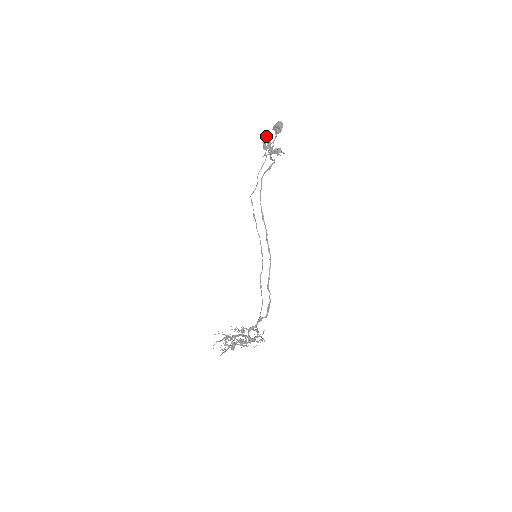
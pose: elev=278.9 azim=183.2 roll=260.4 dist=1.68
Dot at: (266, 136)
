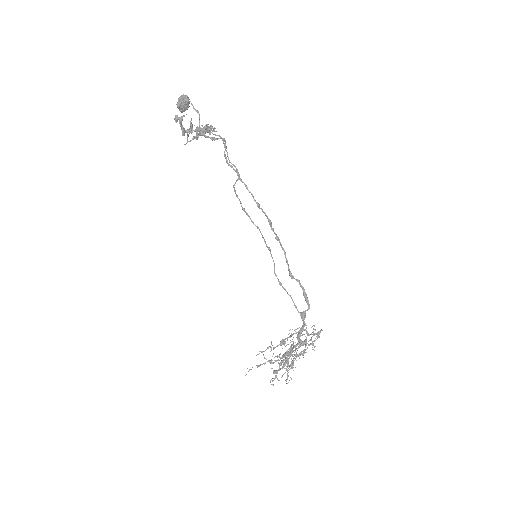
Dot at: (182, 117)
